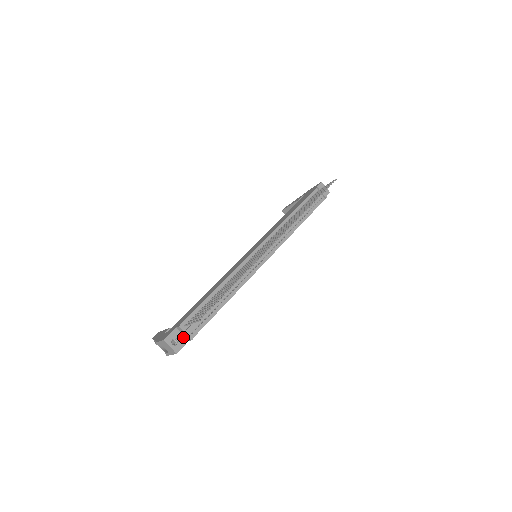
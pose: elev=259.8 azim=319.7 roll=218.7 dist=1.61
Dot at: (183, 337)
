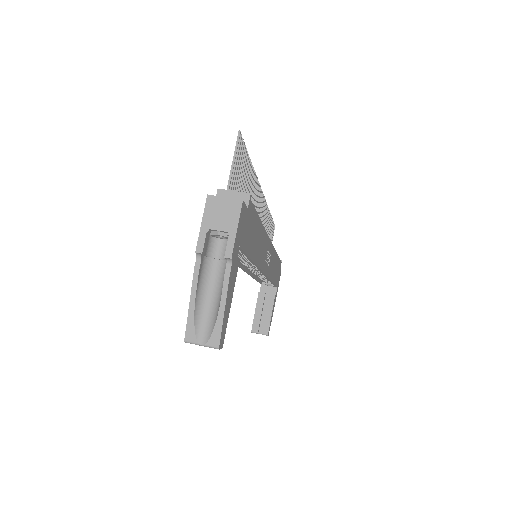
Dot at: occluded
